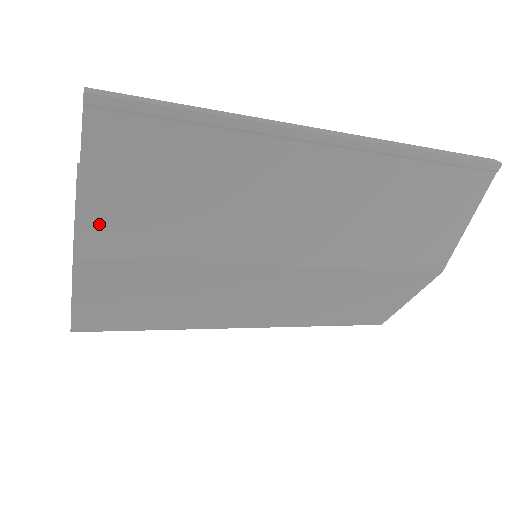
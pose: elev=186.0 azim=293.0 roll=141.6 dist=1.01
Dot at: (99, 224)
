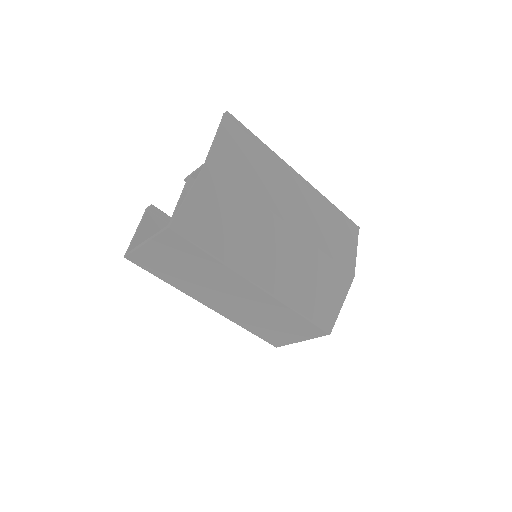
Dot at: (220, 153)
